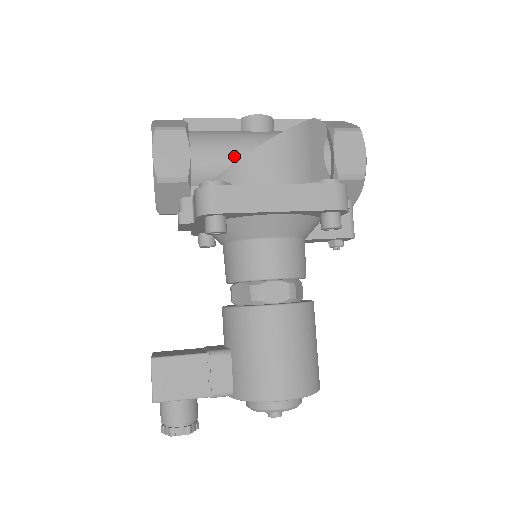
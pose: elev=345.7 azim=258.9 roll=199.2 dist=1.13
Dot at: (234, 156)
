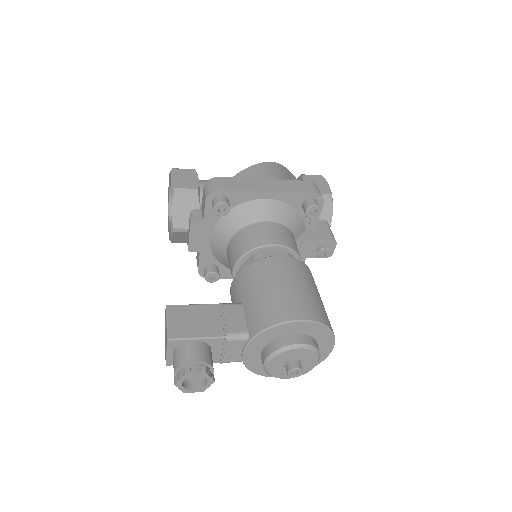
Dot at: occluded
